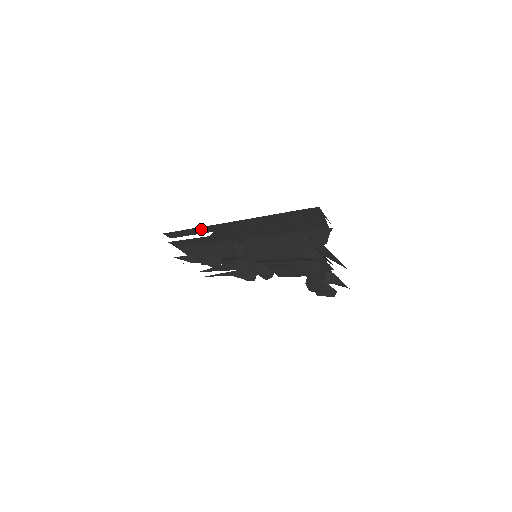
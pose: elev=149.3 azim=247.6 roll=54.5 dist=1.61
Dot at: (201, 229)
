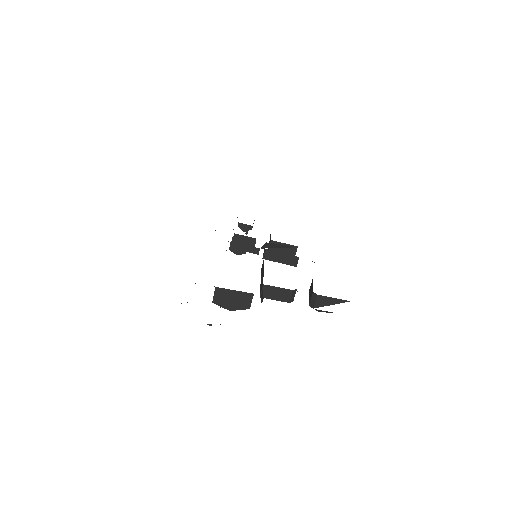
Dot at: occluded
